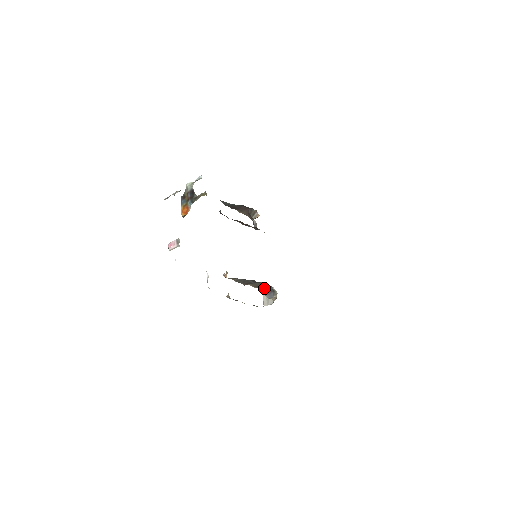
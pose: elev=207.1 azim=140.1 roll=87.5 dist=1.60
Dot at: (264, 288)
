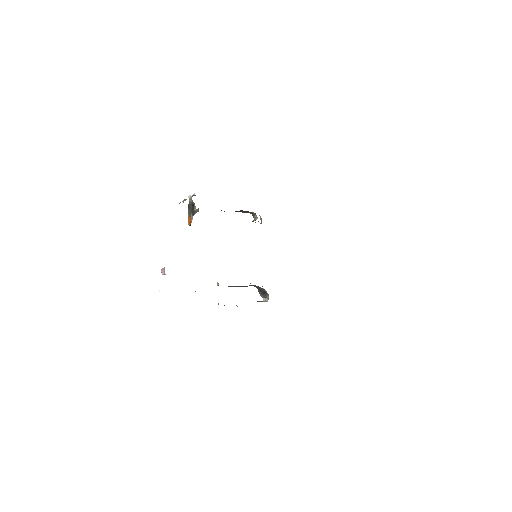
Dot at: (259, 289)
